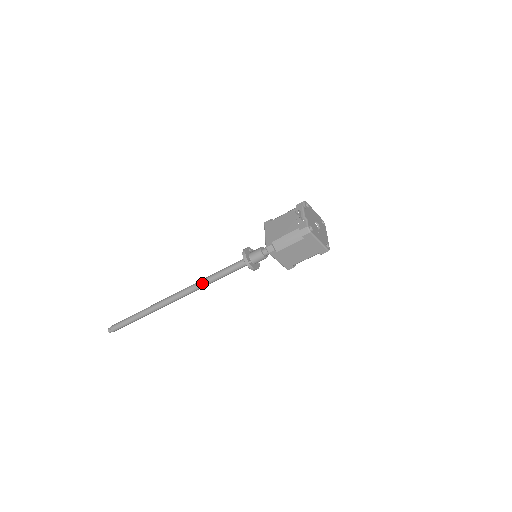
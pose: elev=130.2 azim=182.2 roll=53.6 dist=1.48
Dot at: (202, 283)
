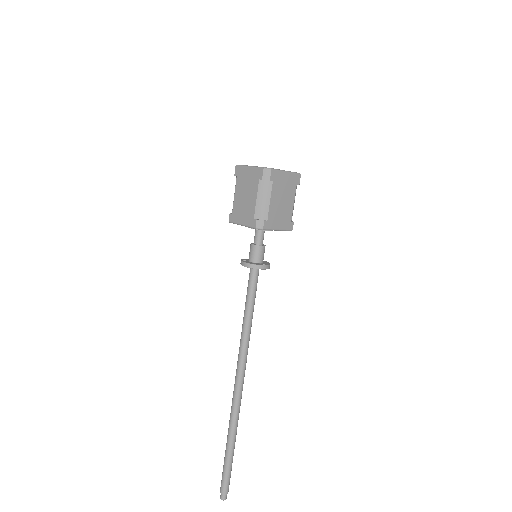
Dot at: (241, 336)
